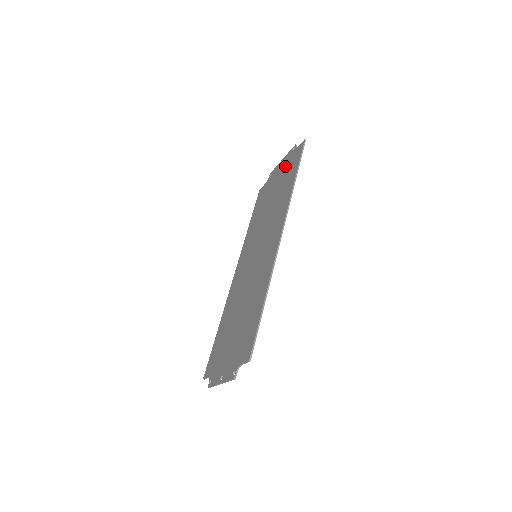
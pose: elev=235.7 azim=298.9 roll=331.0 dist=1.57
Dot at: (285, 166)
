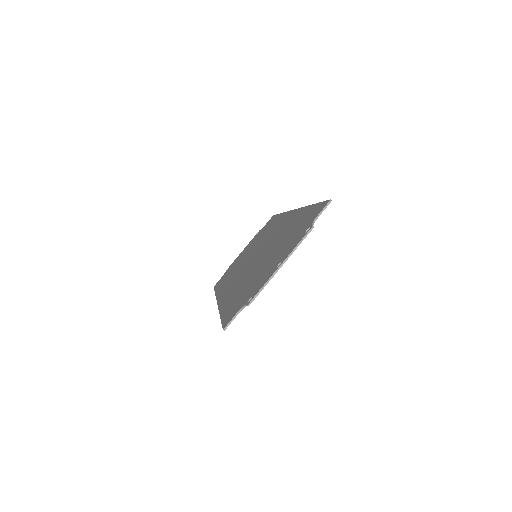
Dot at: (254, 239)
